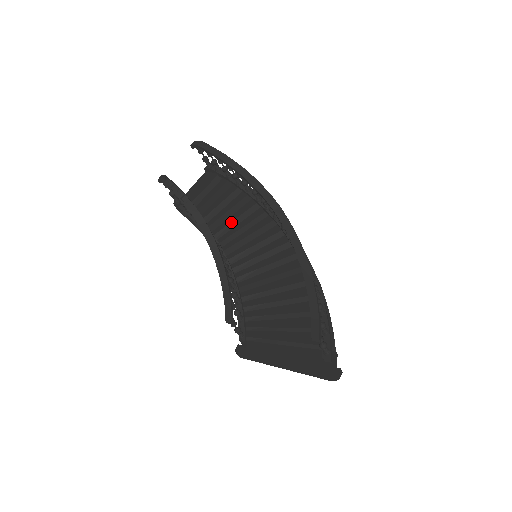
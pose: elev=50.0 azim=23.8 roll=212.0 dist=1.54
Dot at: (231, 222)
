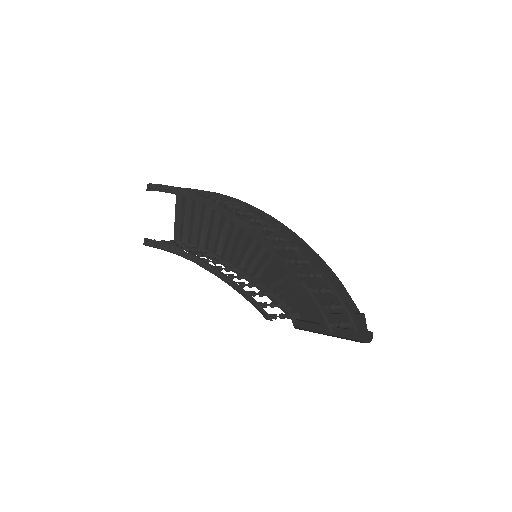
Dot at: (223, 229)
